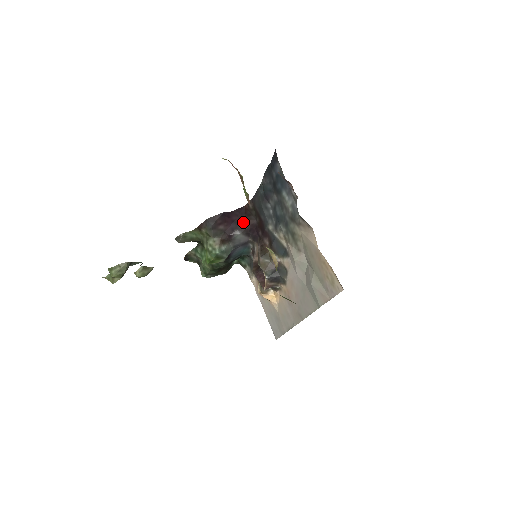
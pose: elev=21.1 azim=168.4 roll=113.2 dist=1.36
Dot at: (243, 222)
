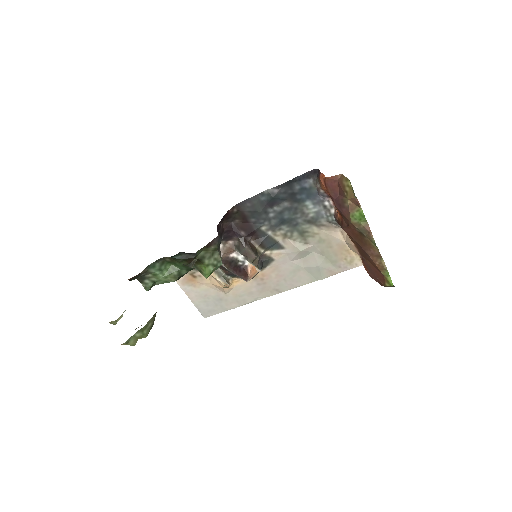
Dot at: (222, 226)
